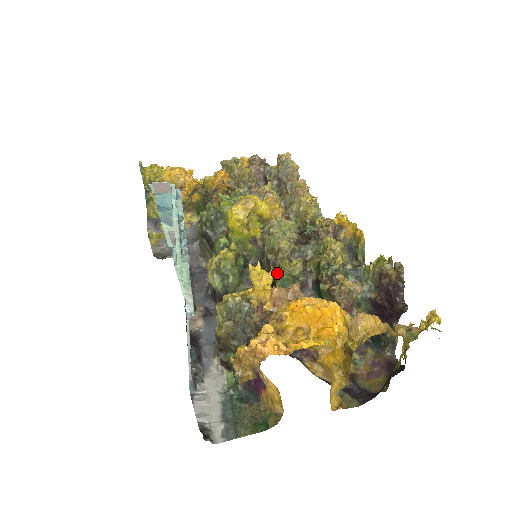
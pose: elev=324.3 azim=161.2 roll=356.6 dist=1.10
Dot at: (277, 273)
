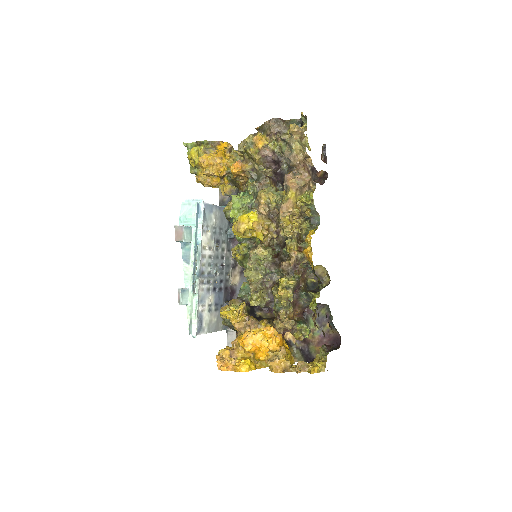
Dot at: (249, 299)
